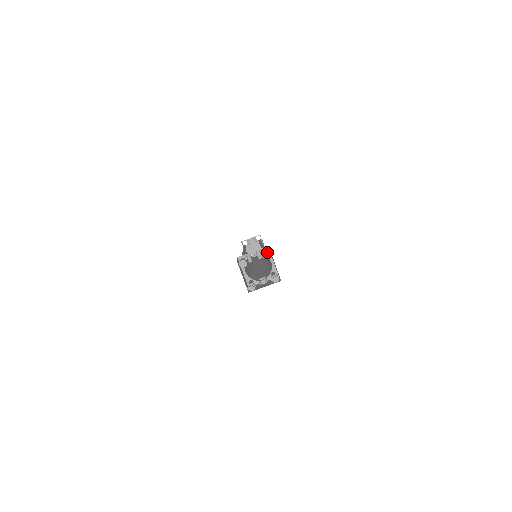
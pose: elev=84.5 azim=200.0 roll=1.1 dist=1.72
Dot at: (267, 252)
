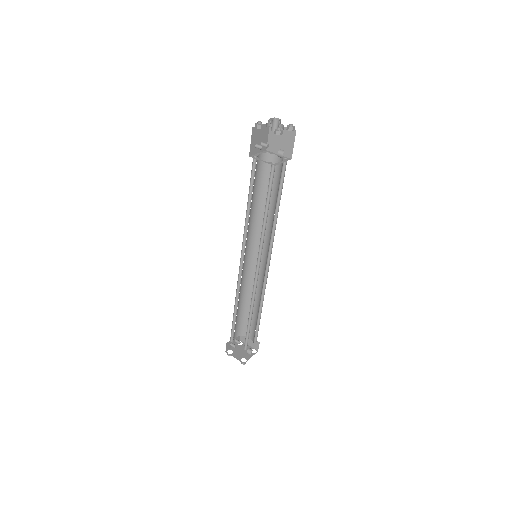
Dot at: occluded
